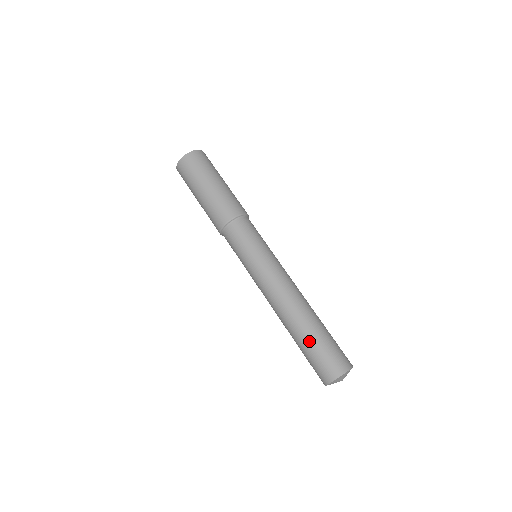
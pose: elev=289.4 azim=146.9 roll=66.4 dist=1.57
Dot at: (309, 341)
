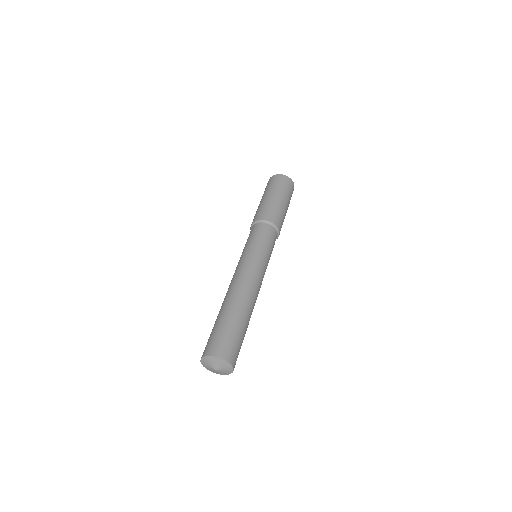
Dot at: (219, 320)
